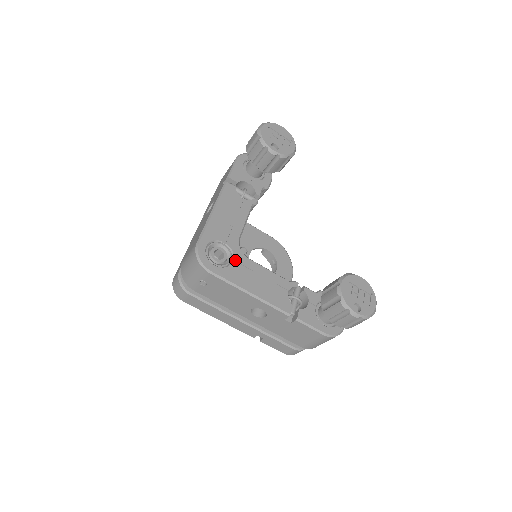
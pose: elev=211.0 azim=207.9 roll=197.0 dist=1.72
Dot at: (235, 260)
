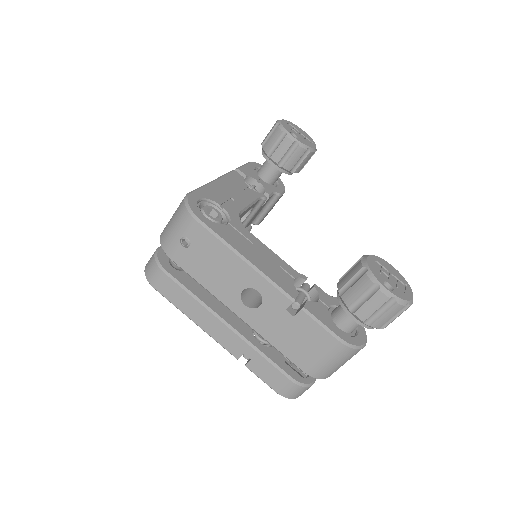
Dot at: (232, 224)
